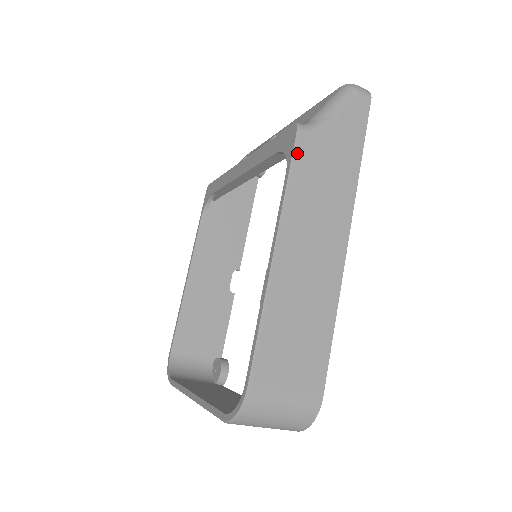
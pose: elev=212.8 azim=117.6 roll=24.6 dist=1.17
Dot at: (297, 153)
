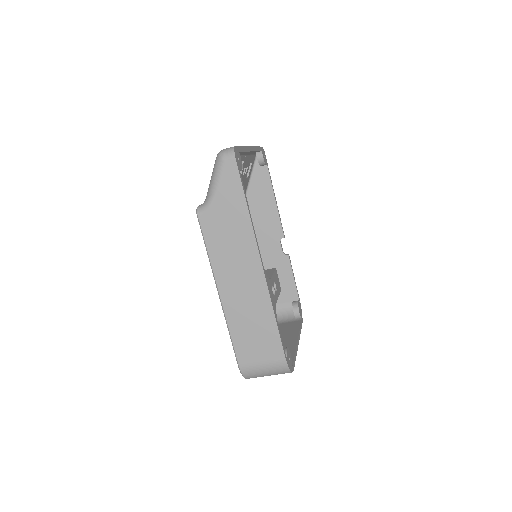
Dot at: (203, 230)
